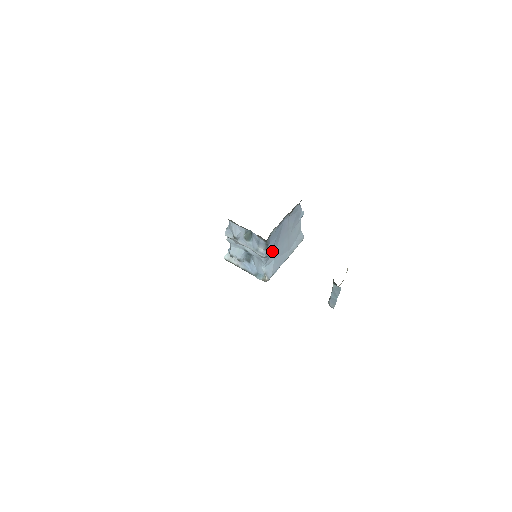
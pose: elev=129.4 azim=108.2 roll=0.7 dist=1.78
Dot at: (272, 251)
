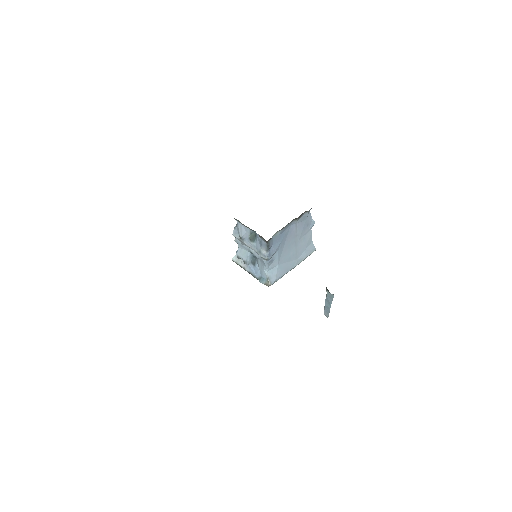
Dot at: (276, 255)
